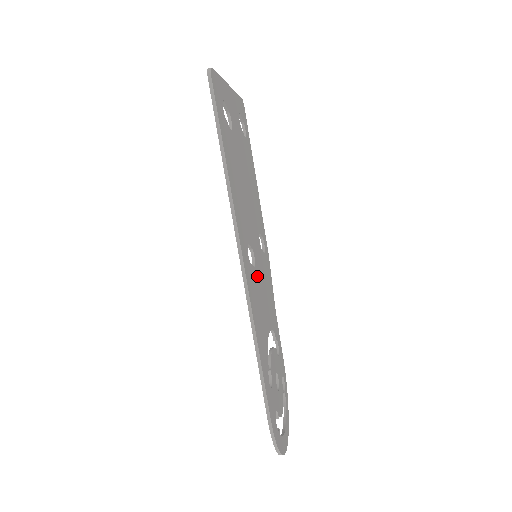
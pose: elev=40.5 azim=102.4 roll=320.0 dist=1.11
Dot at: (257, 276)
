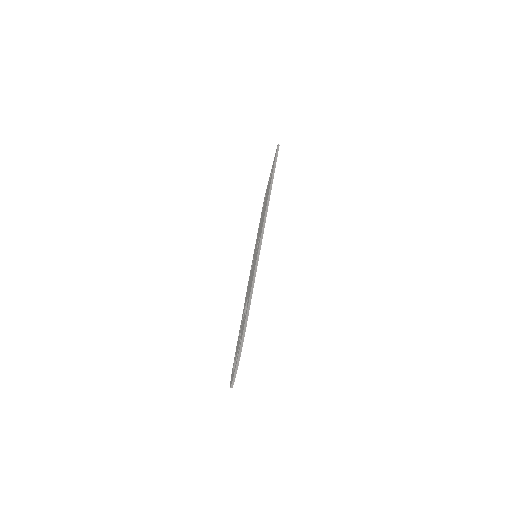
Dot at: occluded
